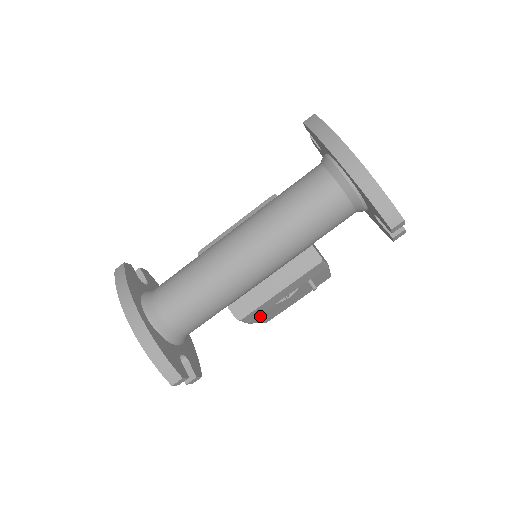
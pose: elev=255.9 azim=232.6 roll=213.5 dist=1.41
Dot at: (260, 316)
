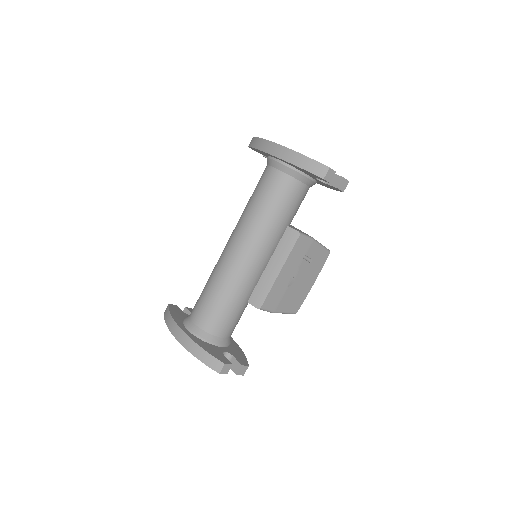
Dot at: (281, 303)
